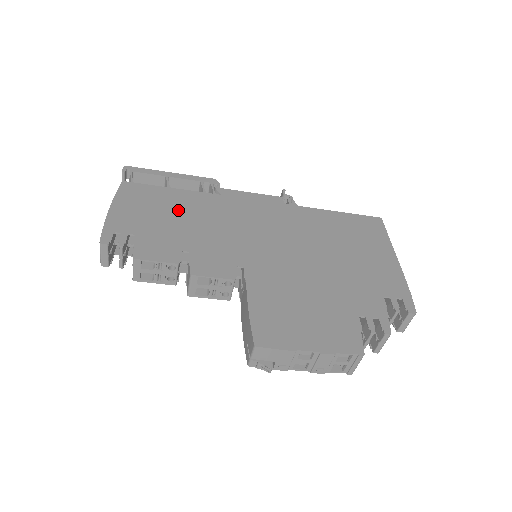
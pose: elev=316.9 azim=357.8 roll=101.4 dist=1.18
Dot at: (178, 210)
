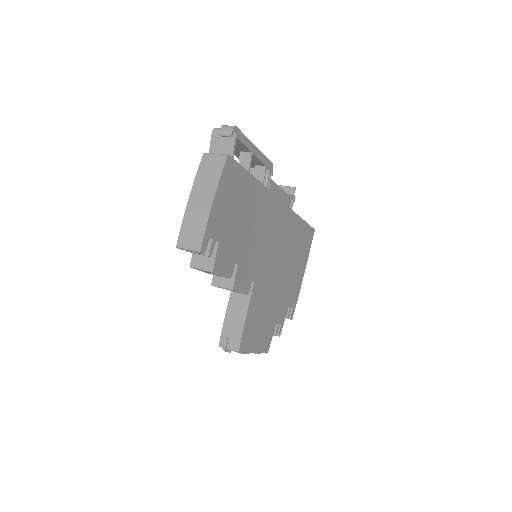
Dot at: (246, 209)
